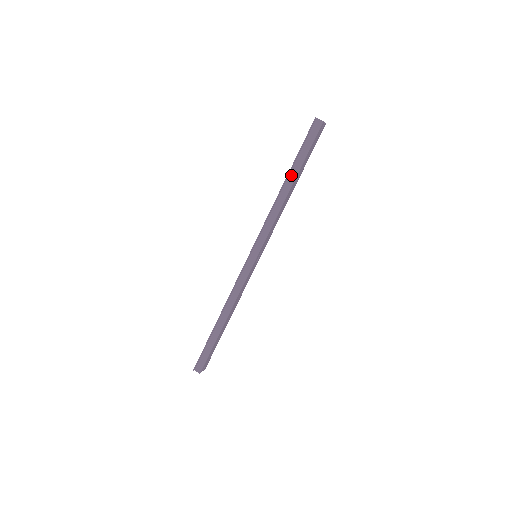
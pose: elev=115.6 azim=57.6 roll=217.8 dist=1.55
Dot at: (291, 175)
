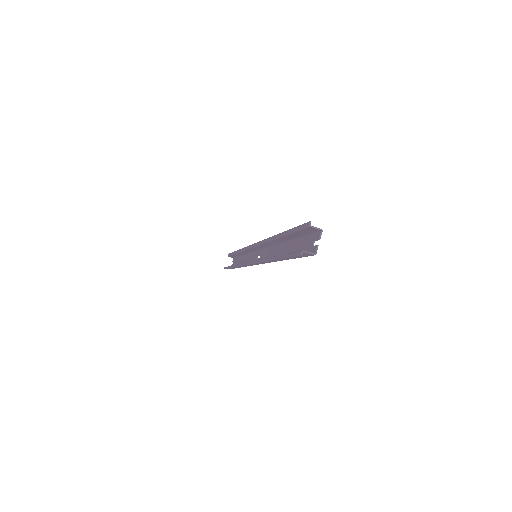
Dot at: occluded
